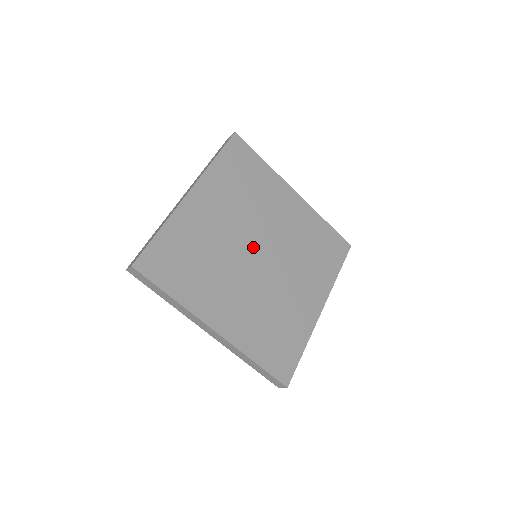
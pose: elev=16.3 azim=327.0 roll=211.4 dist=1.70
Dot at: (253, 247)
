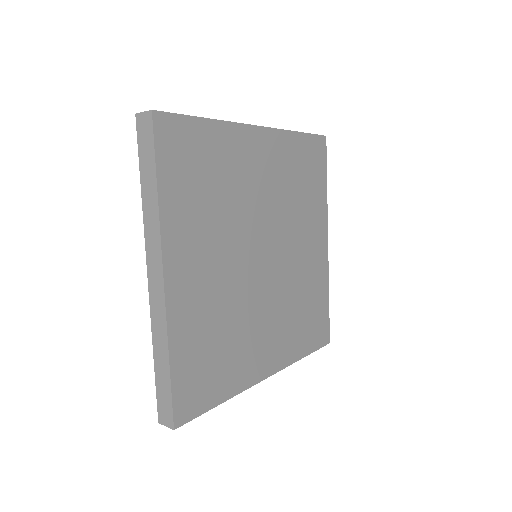
Dot at: (255, 257)
